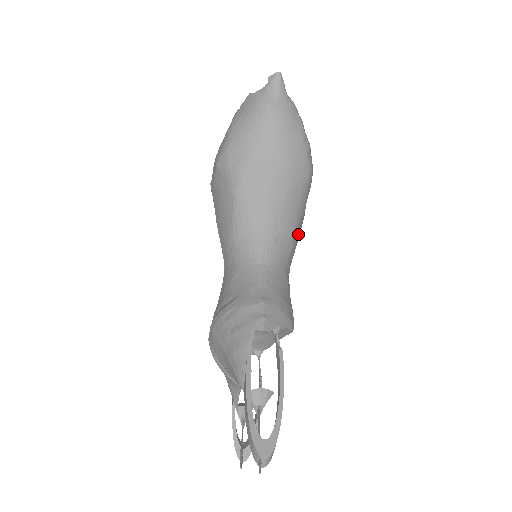
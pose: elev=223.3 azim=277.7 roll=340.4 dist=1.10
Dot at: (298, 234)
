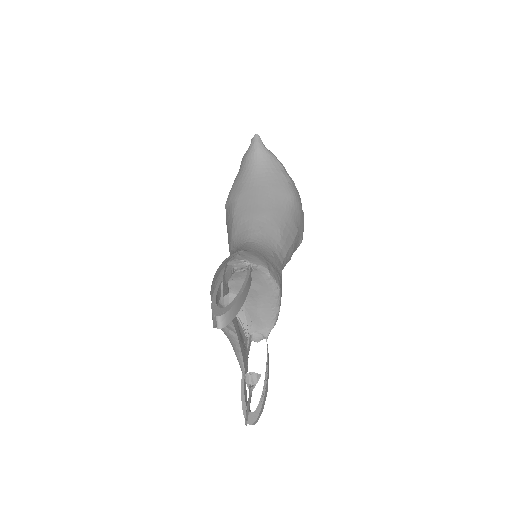
Dot at: (289, 236)
